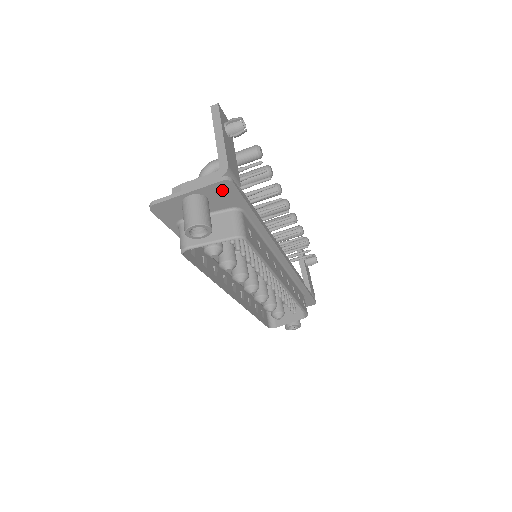
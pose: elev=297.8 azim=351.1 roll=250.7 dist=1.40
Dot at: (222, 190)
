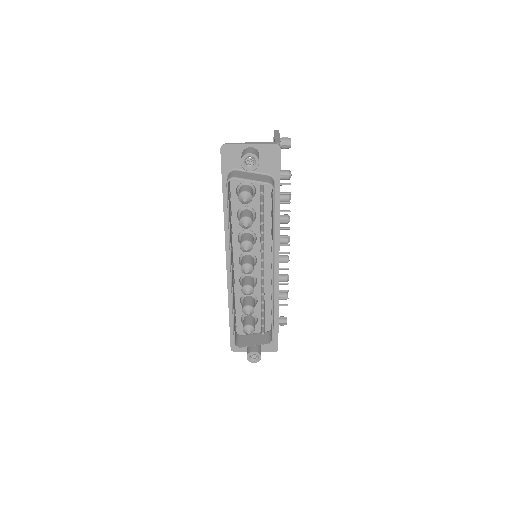
Dot at: (271, 153)
